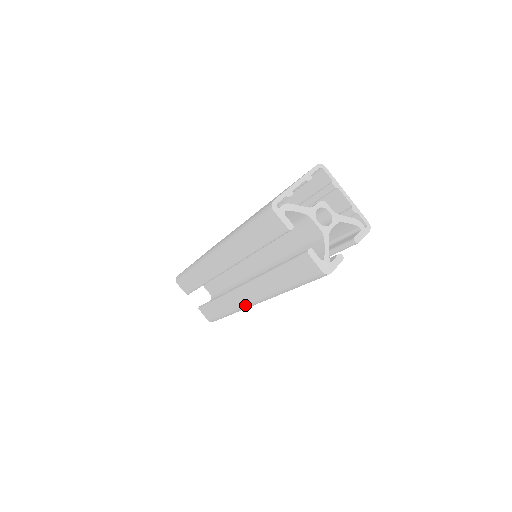
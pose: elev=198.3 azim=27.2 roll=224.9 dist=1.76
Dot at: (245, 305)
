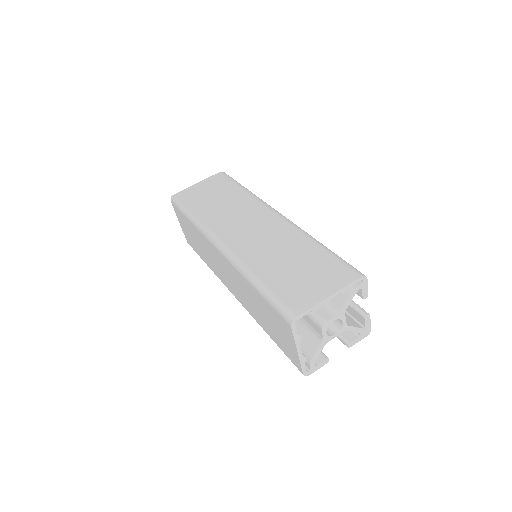
Dot at: occluded
